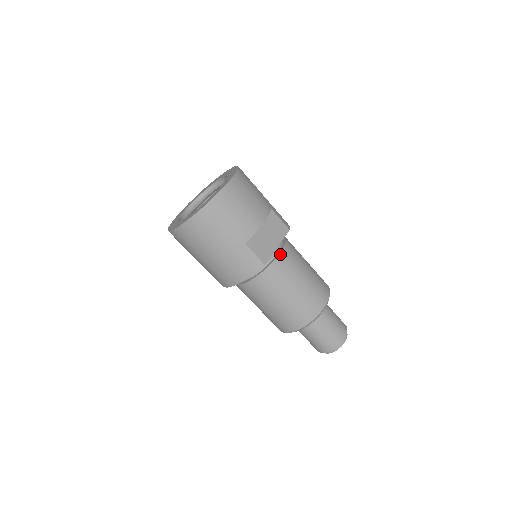
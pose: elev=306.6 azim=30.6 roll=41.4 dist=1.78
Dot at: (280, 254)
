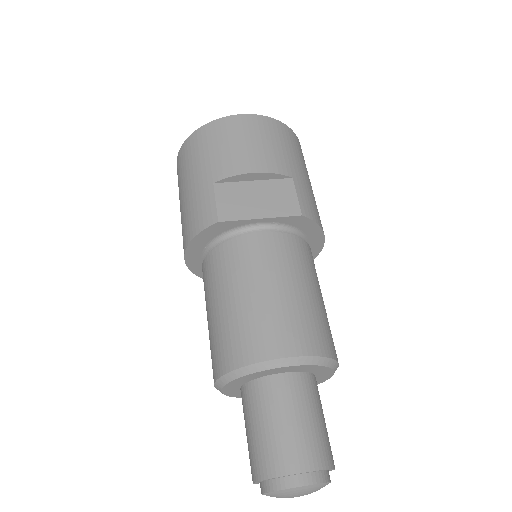
Dot at: (261, 234)
